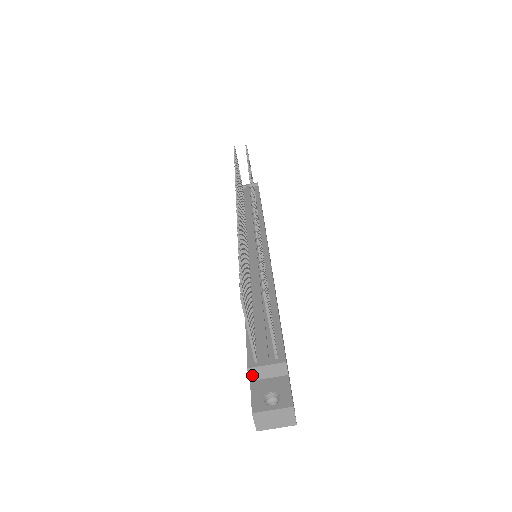
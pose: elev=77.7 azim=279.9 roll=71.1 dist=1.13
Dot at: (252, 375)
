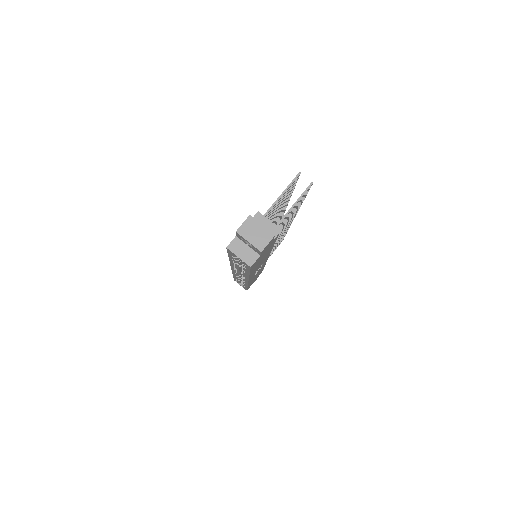
Dot at: occluded
